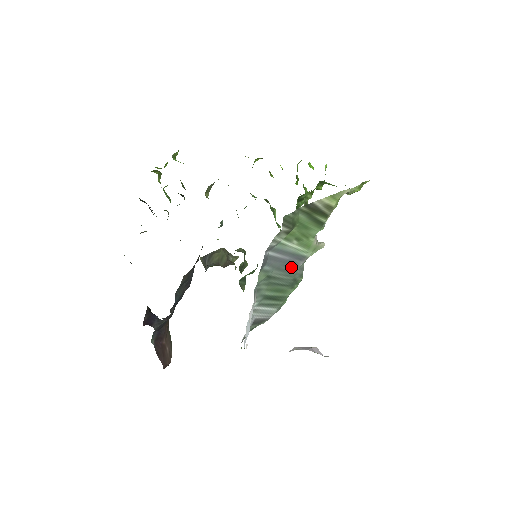
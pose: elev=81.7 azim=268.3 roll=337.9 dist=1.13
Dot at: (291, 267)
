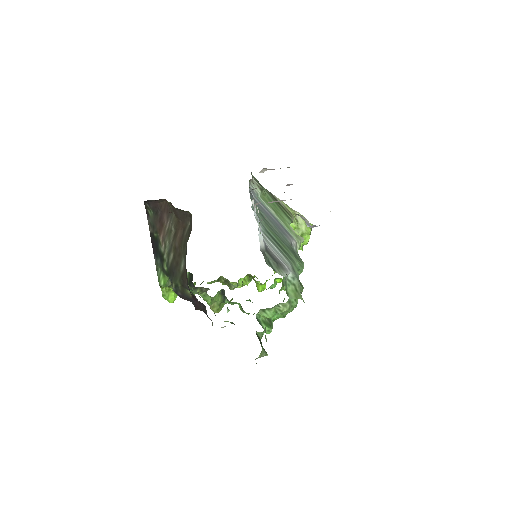
Dot at: (281, 231)
